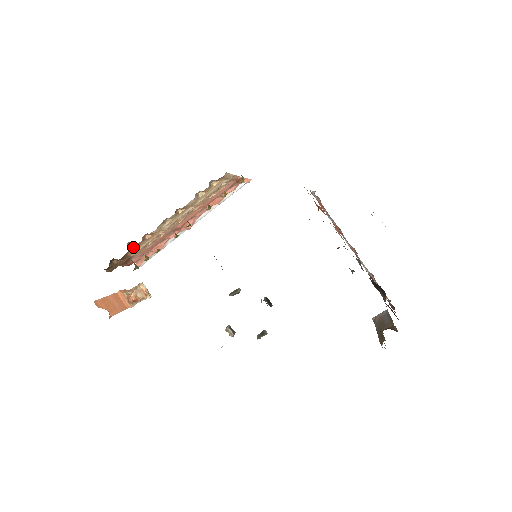
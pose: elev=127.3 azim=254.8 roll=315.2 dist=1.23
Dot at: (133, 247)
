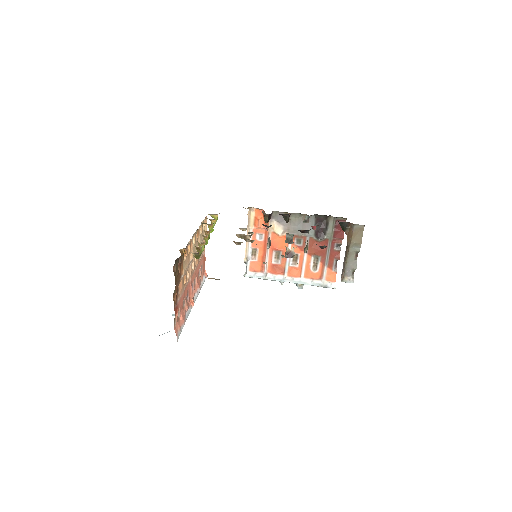
Dot at: (183, 259)
